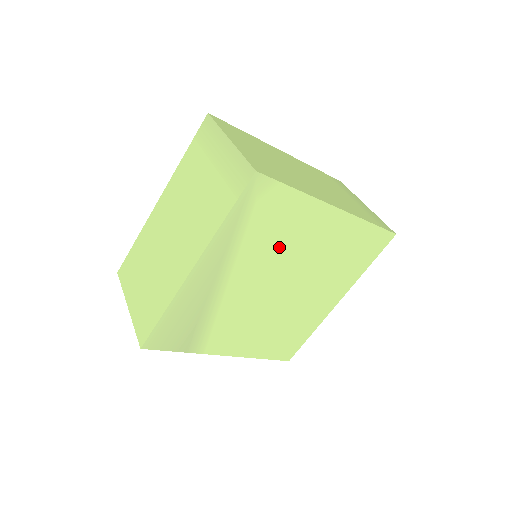
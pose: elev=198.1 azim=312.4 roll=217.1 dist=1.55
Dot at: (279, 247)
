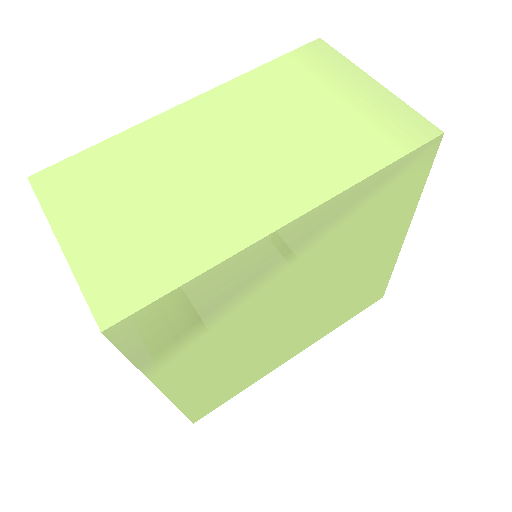
Dot at: (348, 252)
